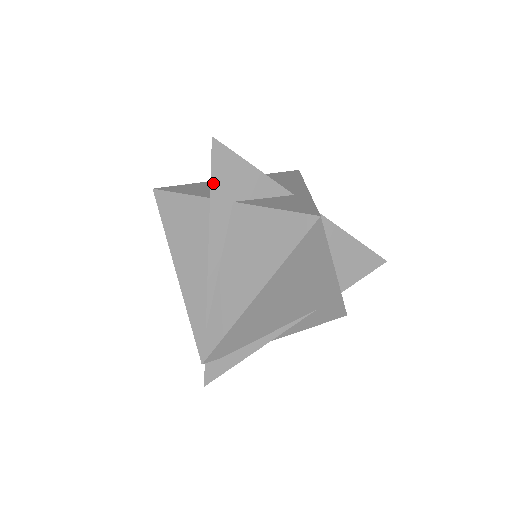
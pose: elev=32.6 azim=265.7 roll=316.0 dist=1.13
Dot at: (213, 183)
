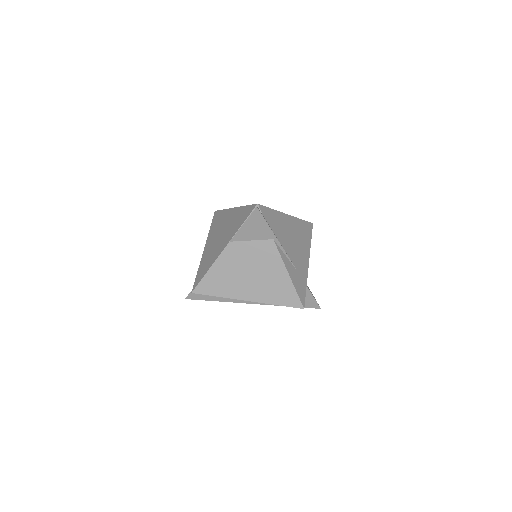
Dot at: occluded
